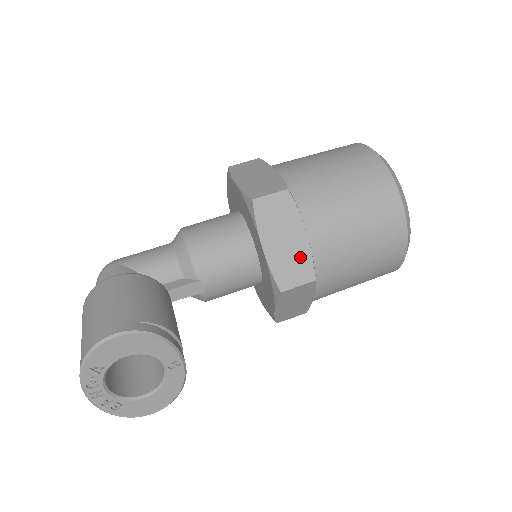
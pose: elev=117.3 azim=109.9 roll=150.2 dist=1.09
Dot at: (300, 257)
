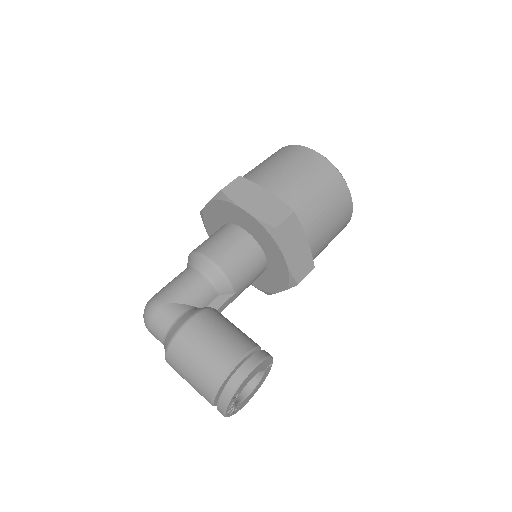
Dot at: (305, 256)
